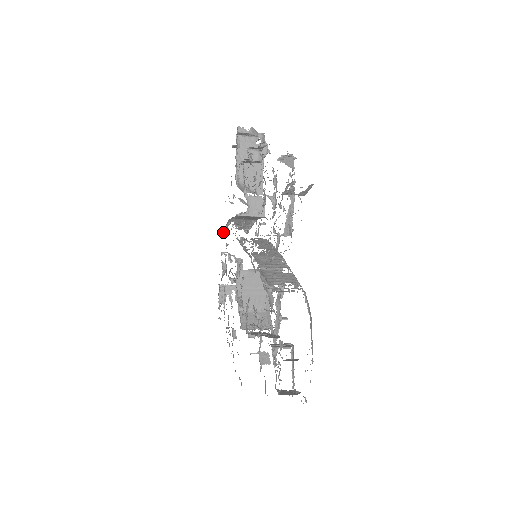
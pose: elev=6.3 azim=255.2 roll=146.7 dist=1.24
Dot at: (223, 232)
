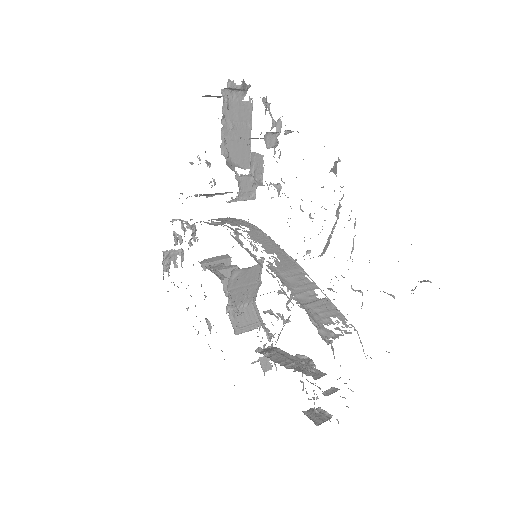
Dot at: occluded
